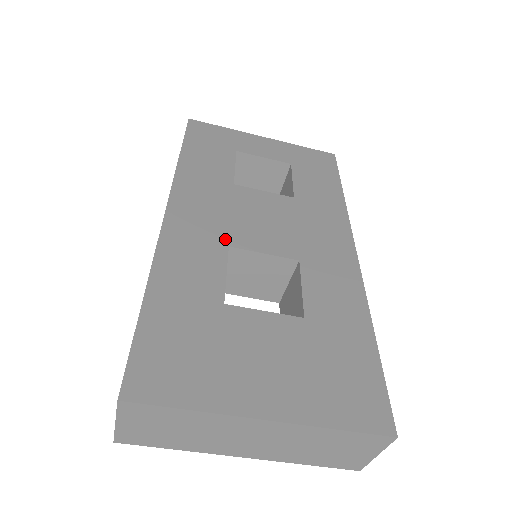
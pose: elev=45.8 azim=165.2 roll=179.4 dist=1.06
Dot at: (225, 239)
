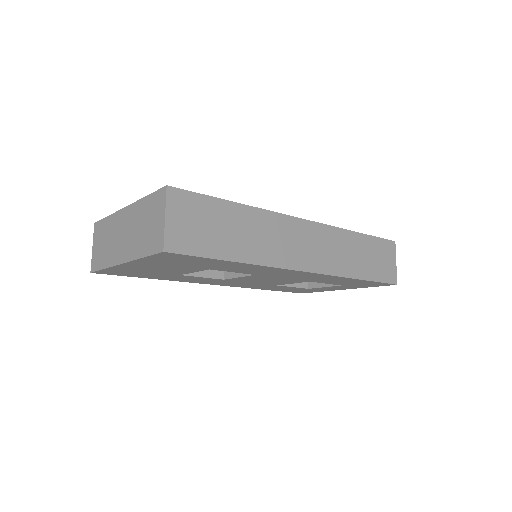
Dot at: occluded
